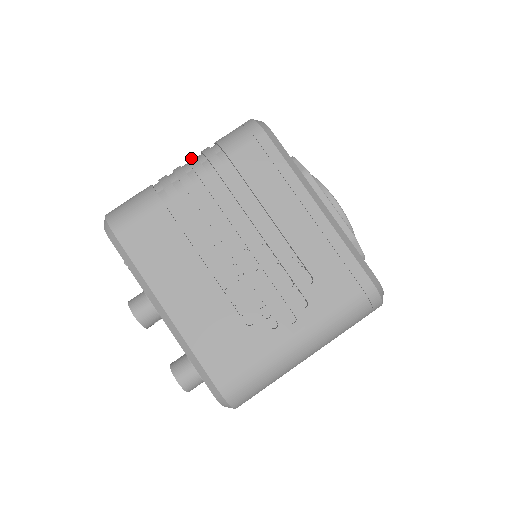
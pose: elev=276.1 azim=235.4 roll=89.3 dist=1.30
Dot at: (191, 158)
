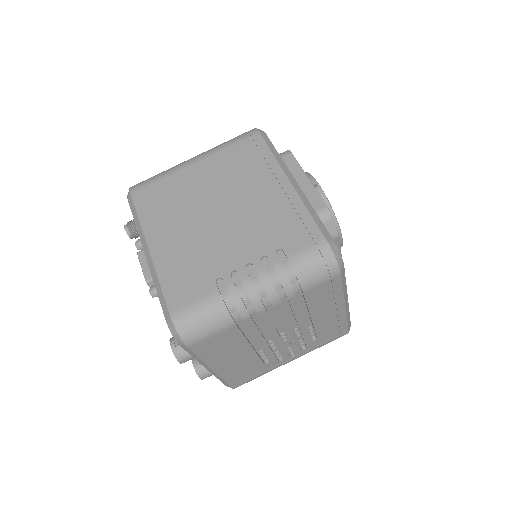
Dot at: (266, 281)
